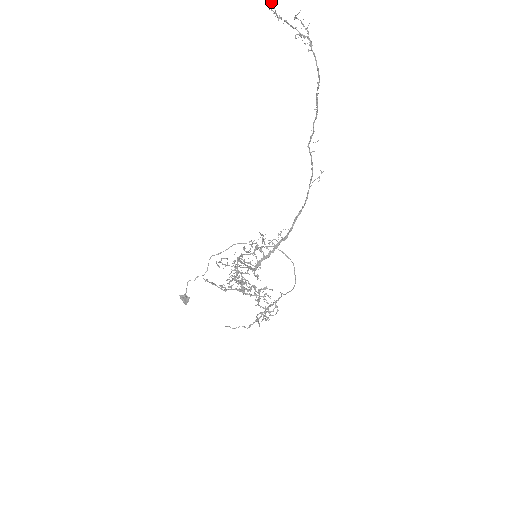
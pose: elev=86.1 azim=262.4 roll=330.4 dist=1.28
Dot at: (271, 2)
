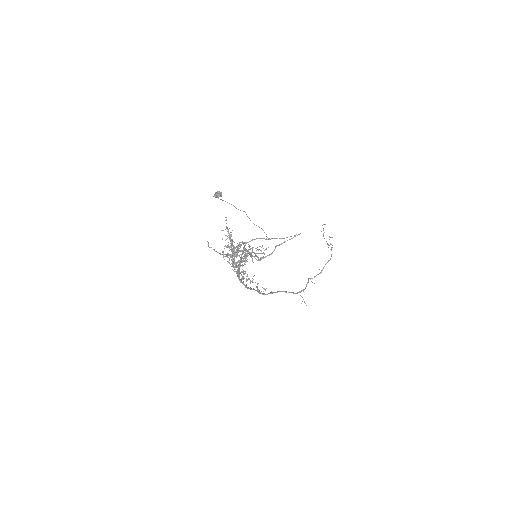
Dot at: occluded
